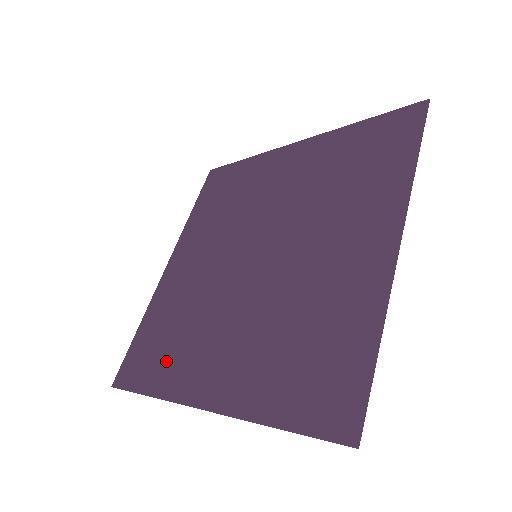
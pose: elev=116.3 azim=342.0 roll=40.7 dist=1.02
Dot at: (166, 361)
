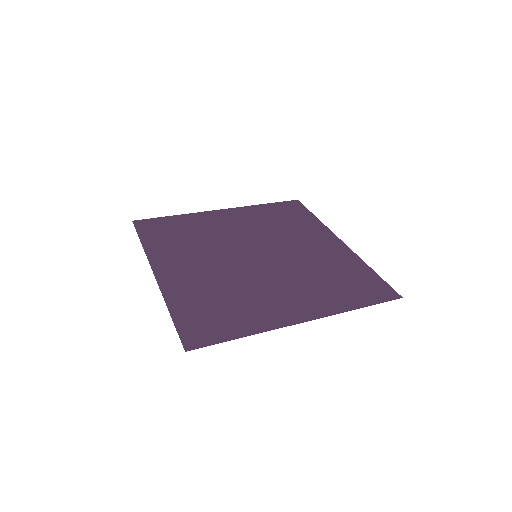
Dot at: (239, 316)
